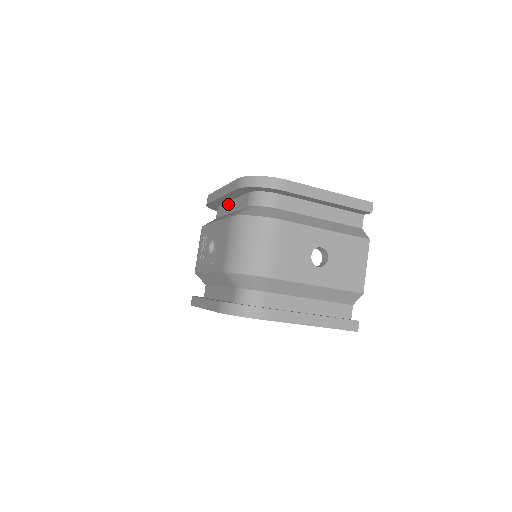
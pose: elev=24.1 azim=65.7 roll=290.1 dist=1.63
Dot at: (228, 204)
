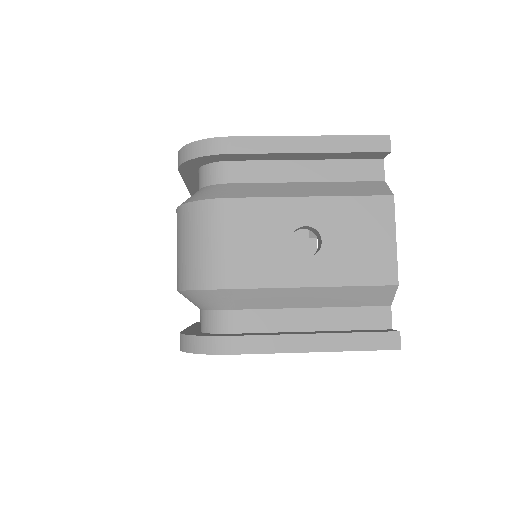
Dot at: occluded
